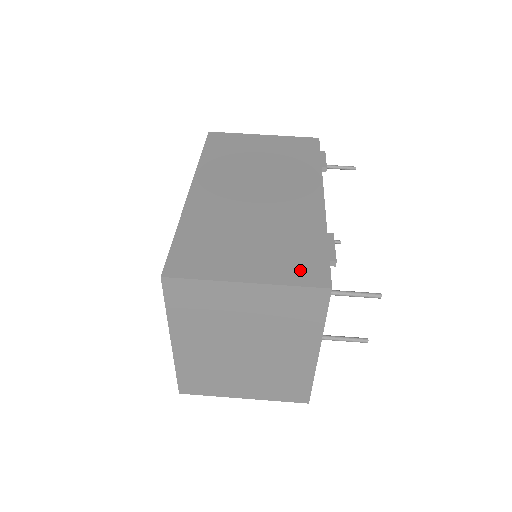
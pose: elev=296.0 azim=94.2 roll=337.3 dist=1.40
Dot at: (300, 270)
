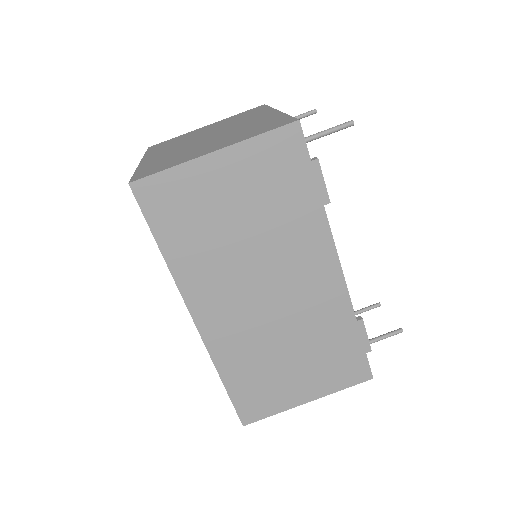
Dot at: (345, 373)
